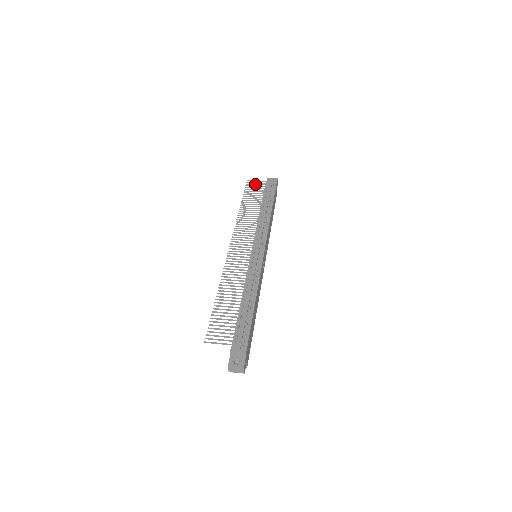
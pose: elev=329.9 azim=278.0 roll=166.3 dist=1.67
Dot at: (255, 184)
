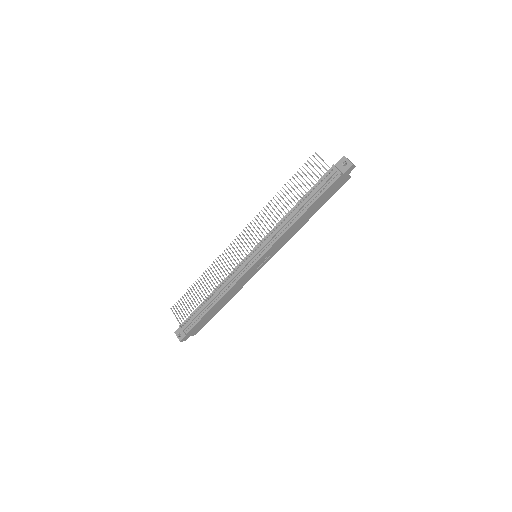
Dot at: (316, 165)
